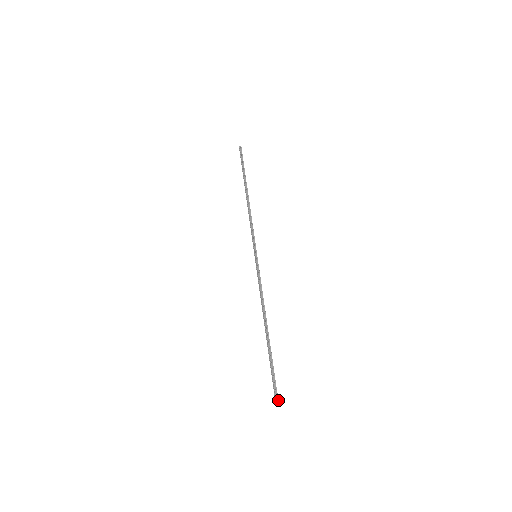
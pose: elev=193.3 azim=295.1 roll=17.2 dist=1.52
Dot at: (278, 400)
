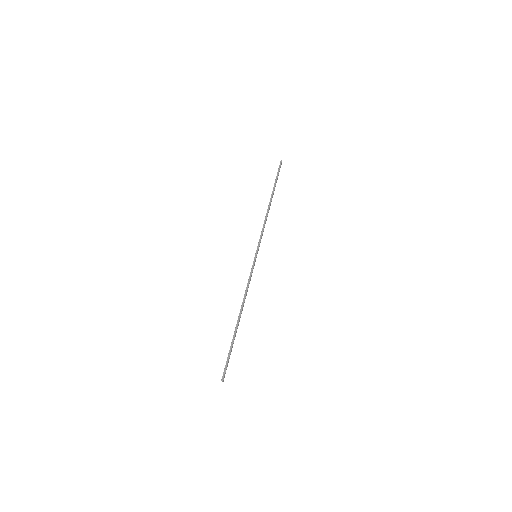
Dot at: (224, 376)
